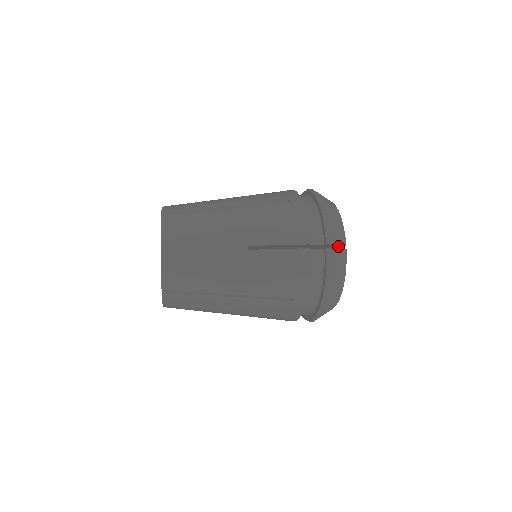
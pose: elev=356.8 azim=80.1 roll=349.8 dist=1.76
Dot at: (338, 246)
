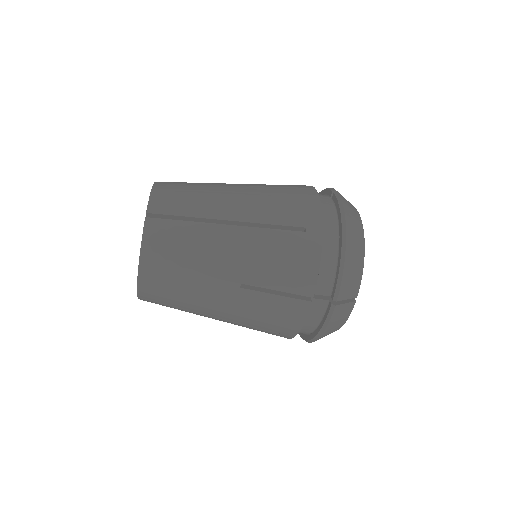
Dot at: occluded
